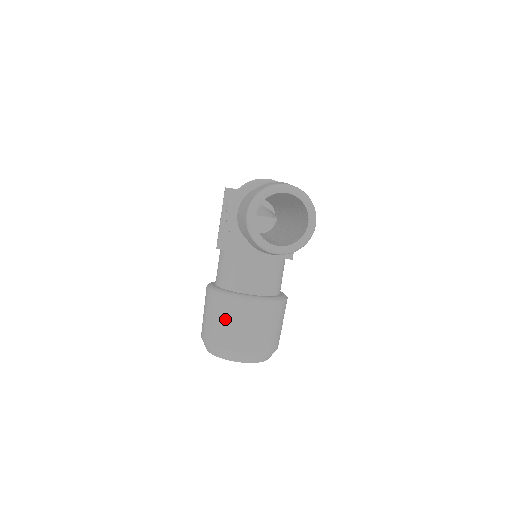
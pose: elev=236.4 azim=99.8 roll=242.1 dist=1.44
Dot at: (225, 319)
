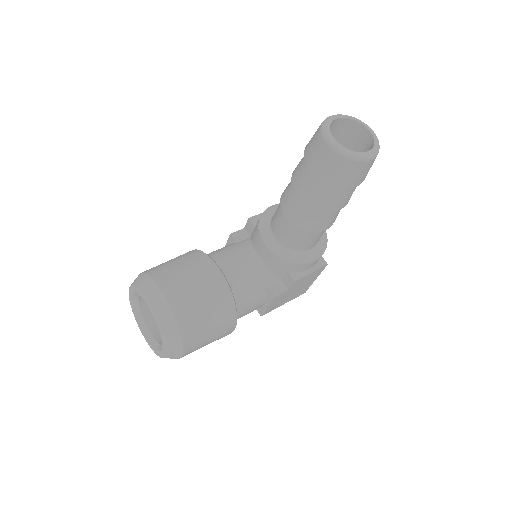
Dot at: (183, 264)
